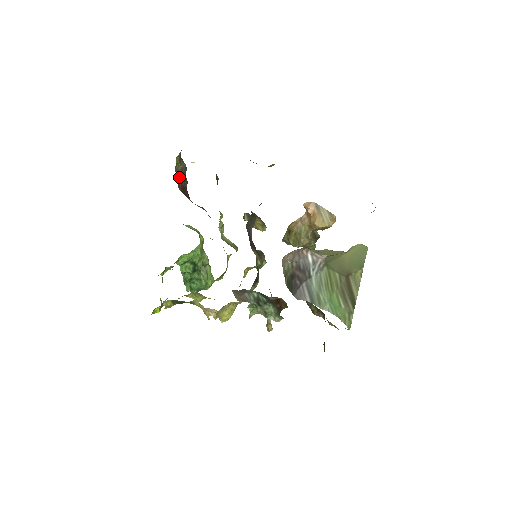
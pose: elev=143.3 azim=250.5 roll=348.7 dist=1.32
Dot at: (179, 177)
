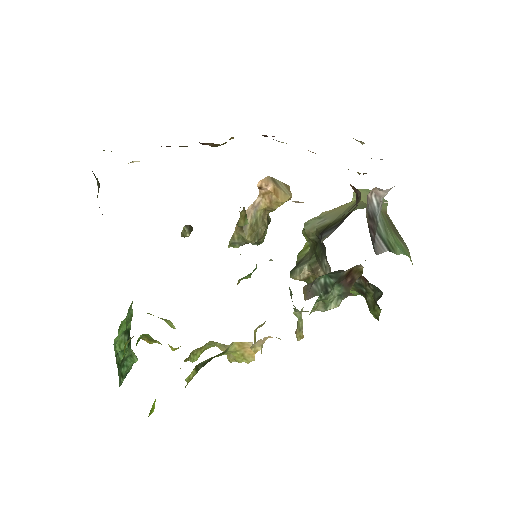
Dot at: occluded
